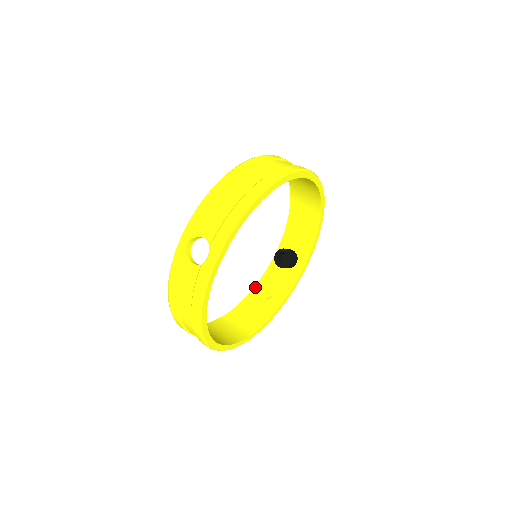
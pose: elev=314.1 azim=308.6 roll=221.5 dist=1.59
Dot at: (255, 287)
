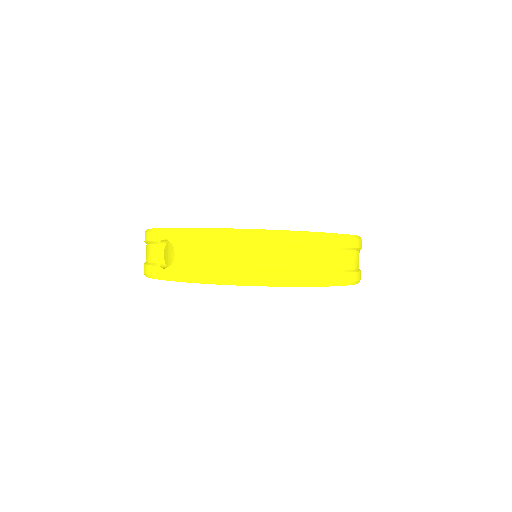
Dot at: occluded
